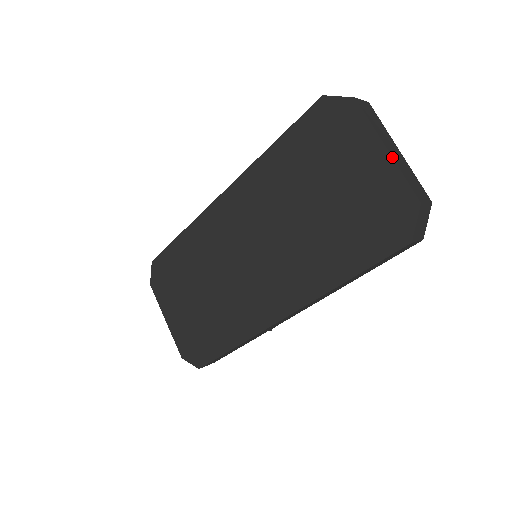
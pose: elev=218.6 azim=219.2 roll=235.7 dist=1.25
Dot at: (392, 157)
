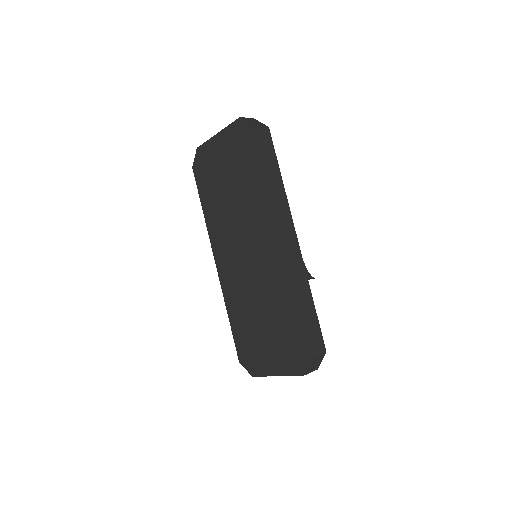
Dot at: (220, 131)
